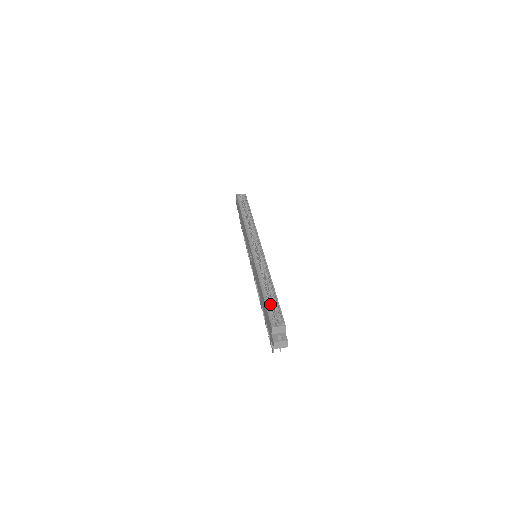
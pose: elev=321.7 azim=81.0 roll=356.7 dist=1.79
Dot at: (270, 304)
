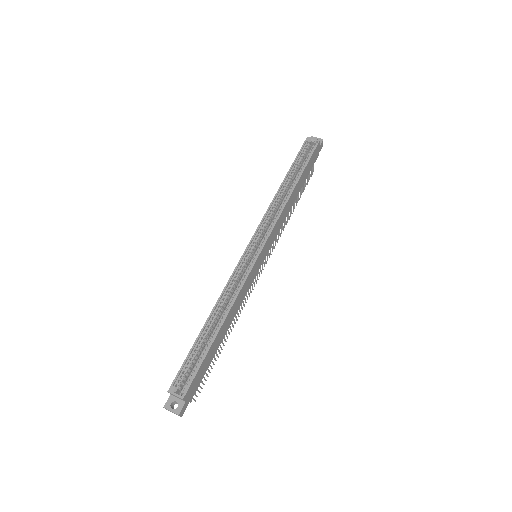
Dot at: (198, 352)
